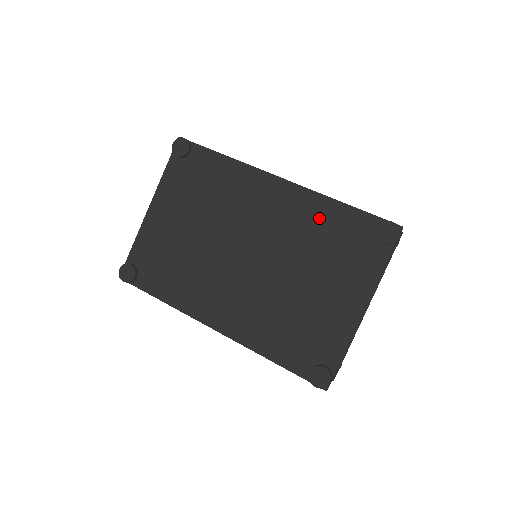
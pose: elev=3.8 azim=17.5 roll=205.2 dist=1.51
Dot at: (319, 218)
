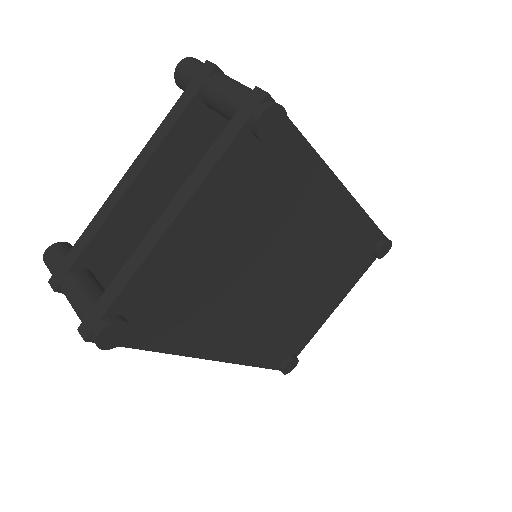
Dot at: (351, 236)
